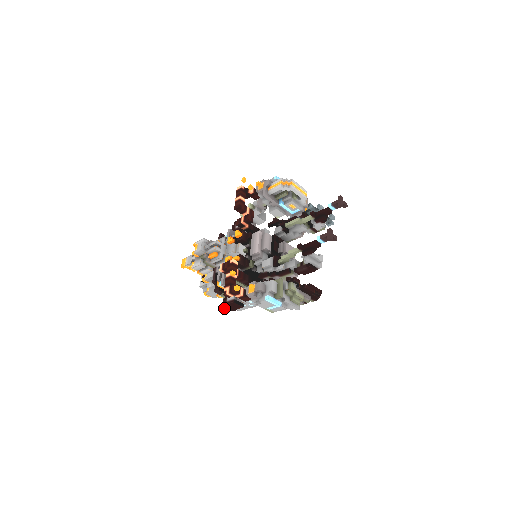
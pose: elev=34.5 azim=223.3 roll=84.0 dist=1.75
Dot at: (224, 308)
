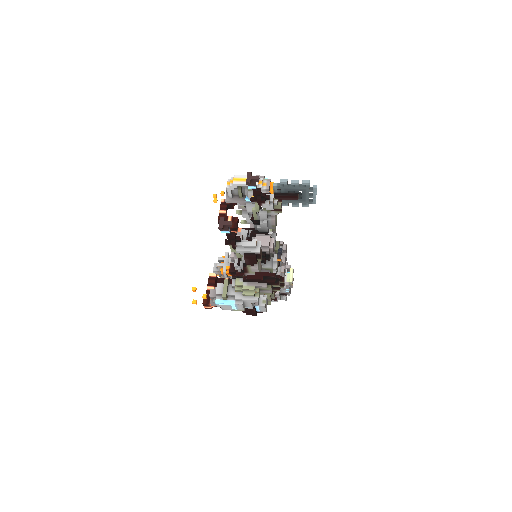
Dot at: (248, 314)
